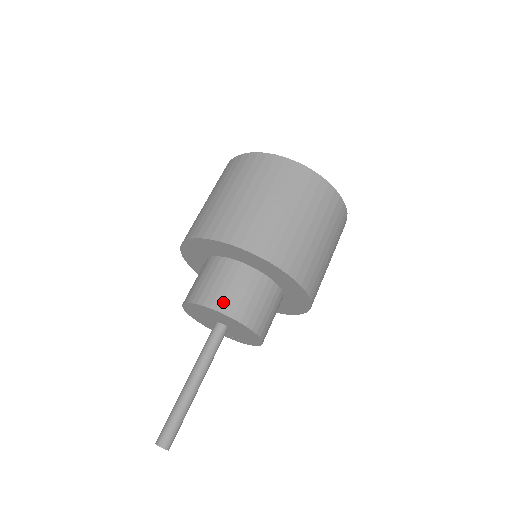
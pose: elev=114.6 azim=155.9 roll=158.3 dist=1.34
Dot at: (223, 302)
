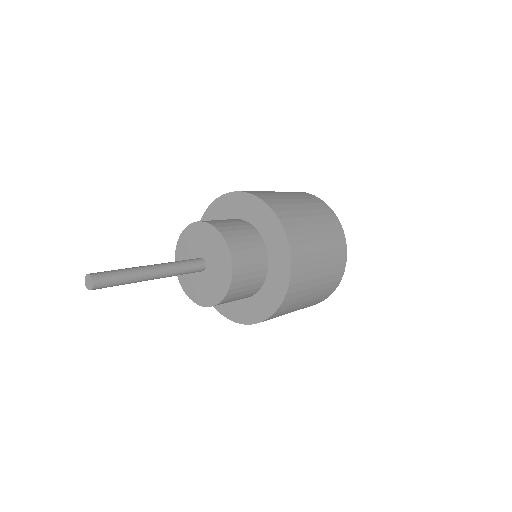
Dot at: (223, 227)
